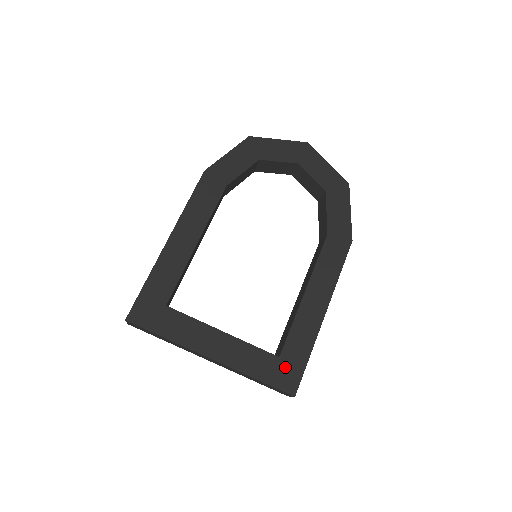
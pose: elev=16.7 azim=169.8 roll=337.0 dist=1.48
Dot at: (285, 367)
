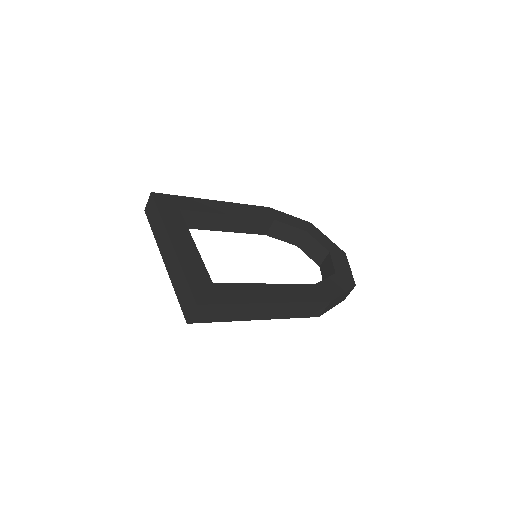
Dot at: (210, 290)
